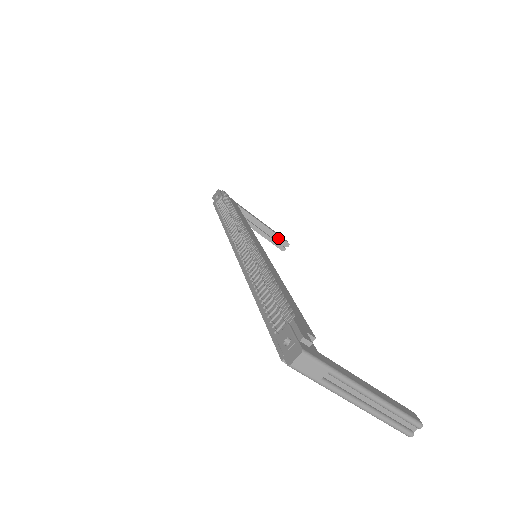
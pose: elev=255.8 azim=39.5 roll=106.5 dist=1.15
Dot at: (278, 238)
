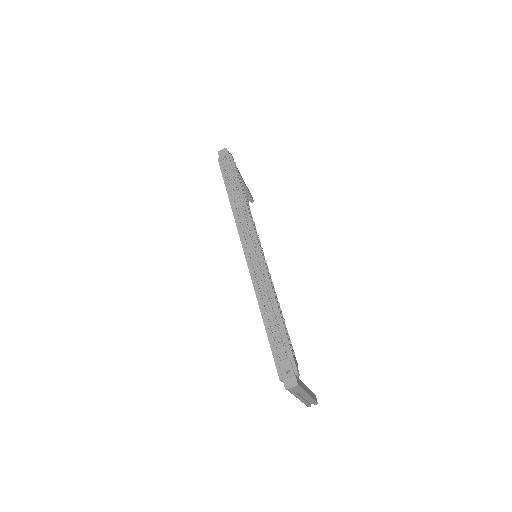
Dot at: (249, 196)
